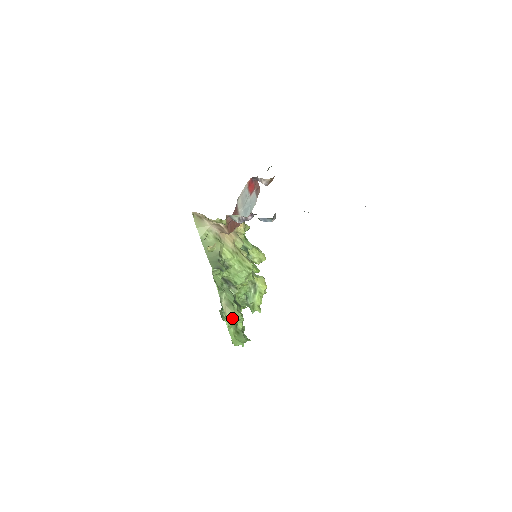
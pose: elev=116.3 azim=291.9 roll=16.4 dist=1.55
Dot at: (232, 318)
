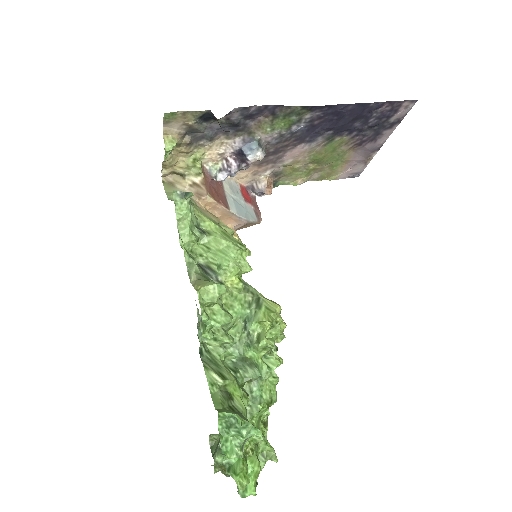
Dot at: (204, 285)
